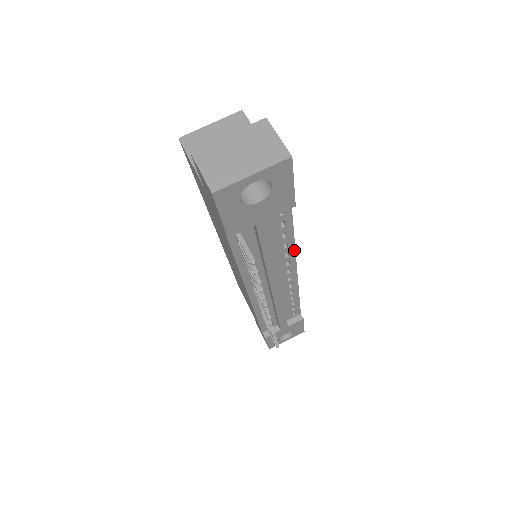
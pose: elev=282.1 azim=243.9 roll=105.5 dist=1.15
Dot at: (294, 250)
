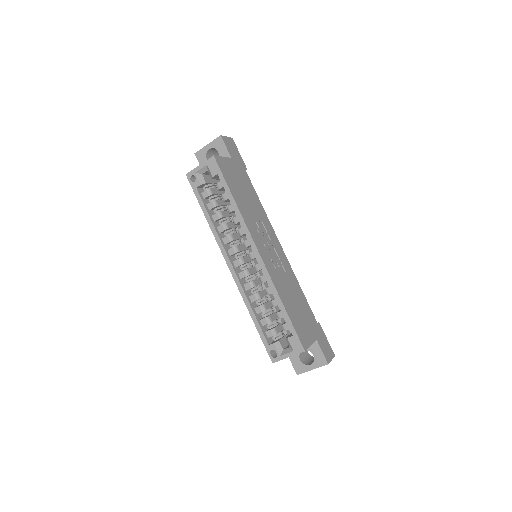
Dot at: (294, 274)
